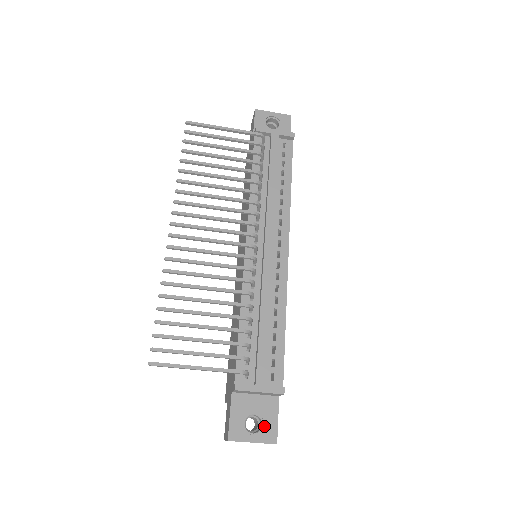
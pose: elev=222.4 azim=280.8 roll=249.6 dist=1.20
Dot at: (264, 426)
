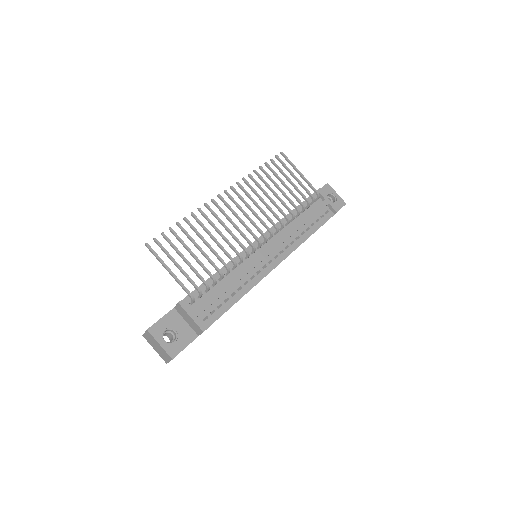
Dot at: (175, 343)
